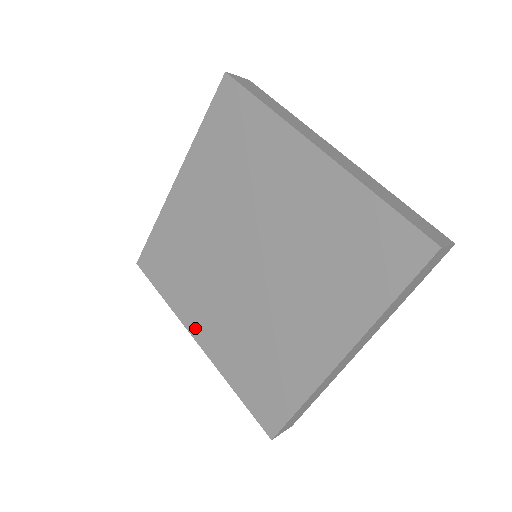
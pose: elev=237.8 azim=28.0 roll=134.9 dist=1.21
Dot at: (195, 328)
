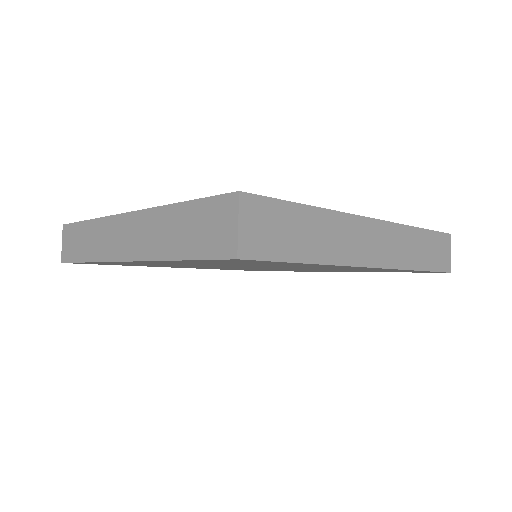
Dot at: occluded
